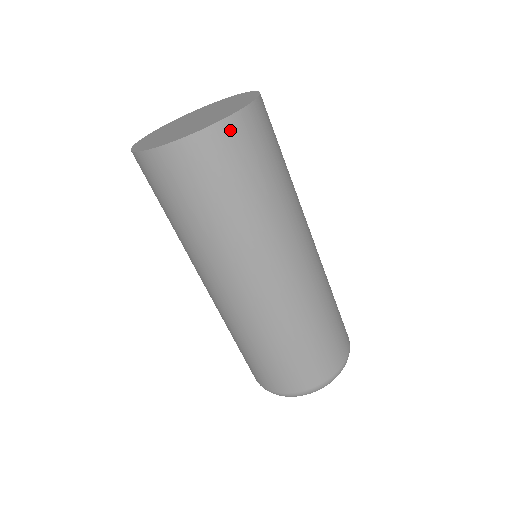
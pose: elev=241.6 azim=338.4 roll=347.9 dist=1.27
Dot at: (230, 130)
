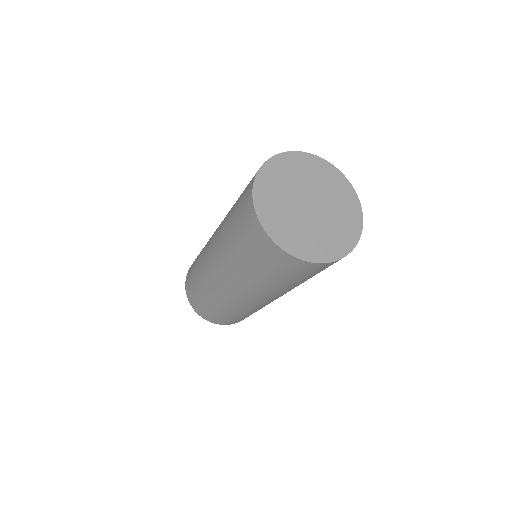
Dot at: (327, 265)
